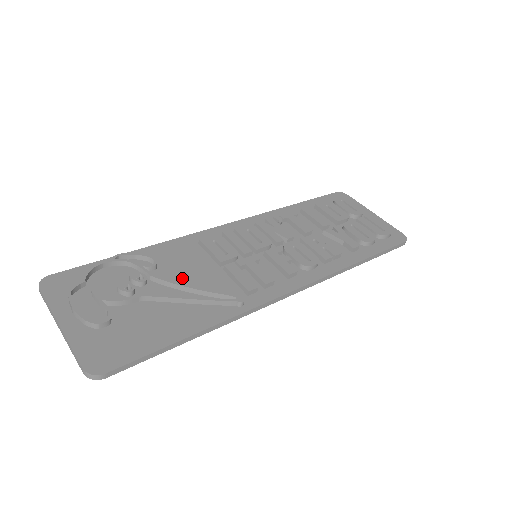
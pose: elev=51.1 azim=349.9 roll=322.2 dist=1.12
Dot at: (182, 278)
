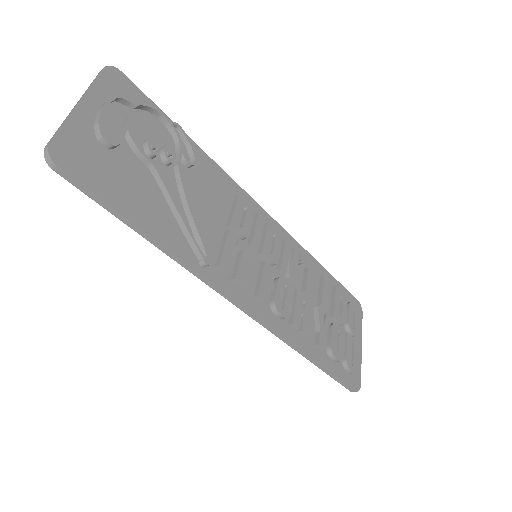
Dot at: (194, 196)
